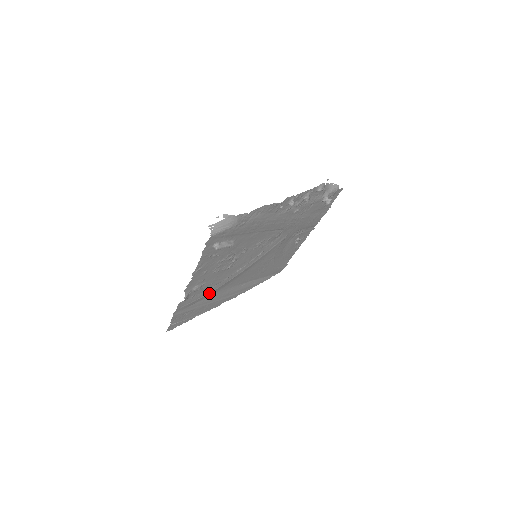
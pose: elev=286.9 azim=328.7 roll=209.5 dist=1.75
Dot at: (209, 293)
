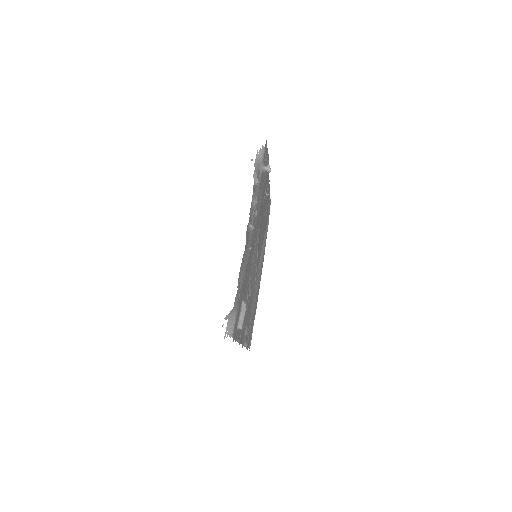
Dot at: occluded
